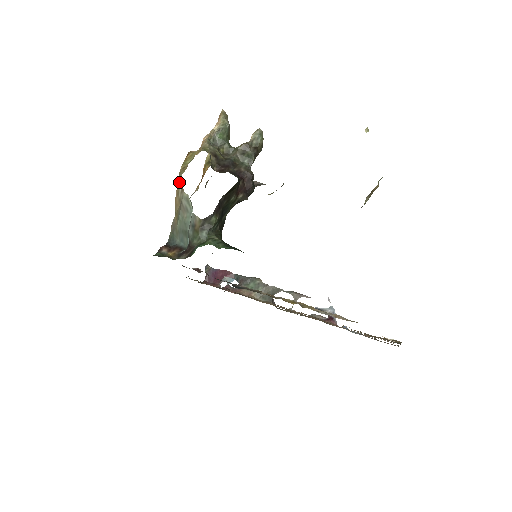
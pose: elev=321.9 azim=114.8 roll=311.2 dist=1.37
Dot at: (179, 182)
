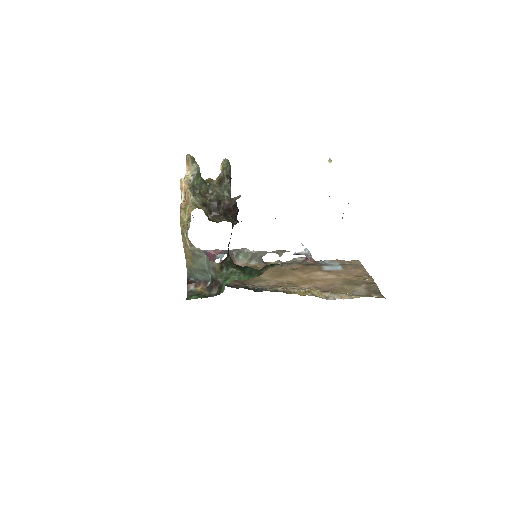
Dot at: (184, 238)
